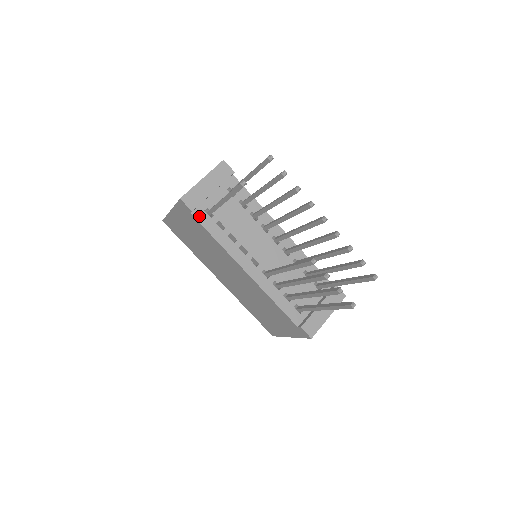
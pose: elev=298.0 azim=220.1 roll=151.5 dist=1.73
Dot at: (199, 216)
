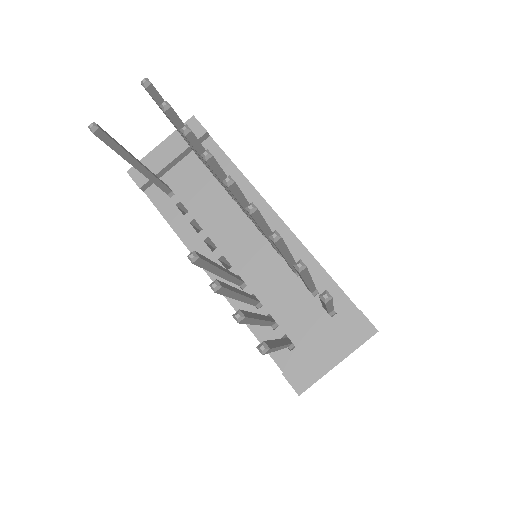
Dot at: (154, 195)
